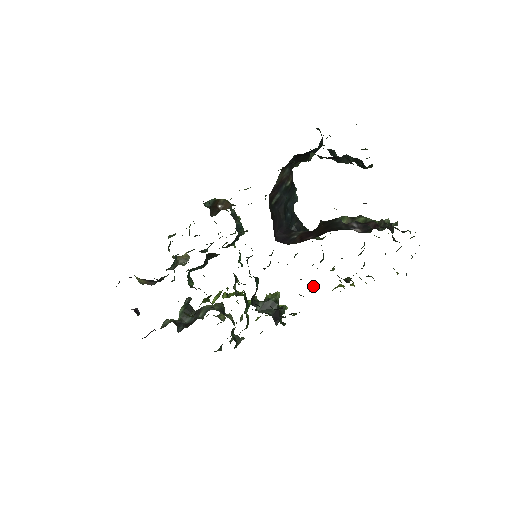
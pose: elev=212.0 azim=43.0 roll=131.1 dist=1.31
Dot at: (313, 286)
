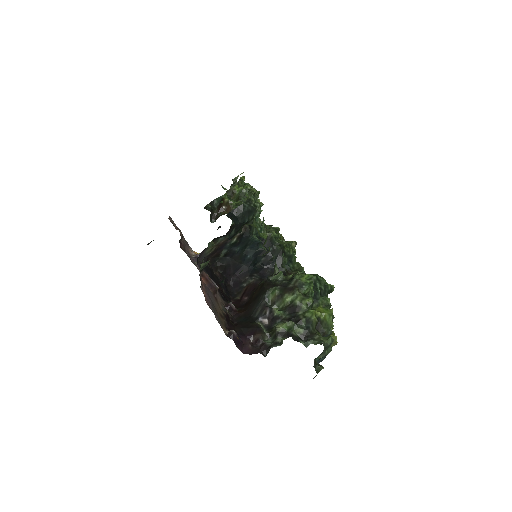
Dot at: occluded
